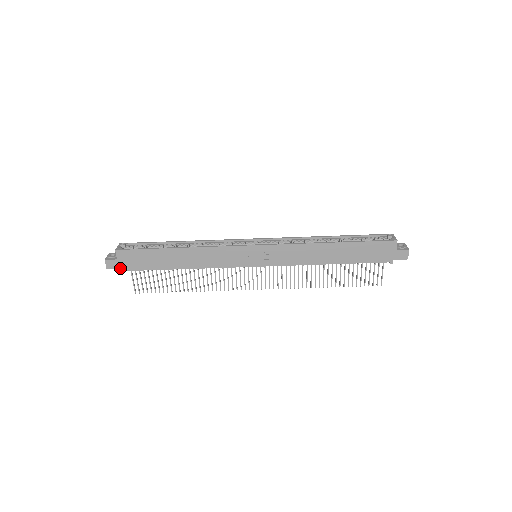
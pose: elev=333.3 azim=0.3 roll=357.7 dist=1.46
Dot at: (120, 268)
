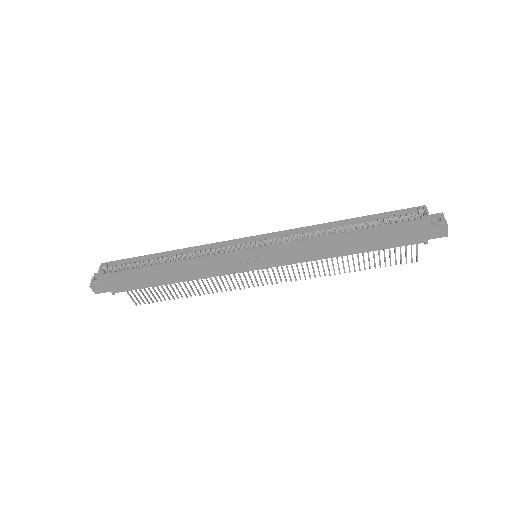
Dot at: (109, 291)
